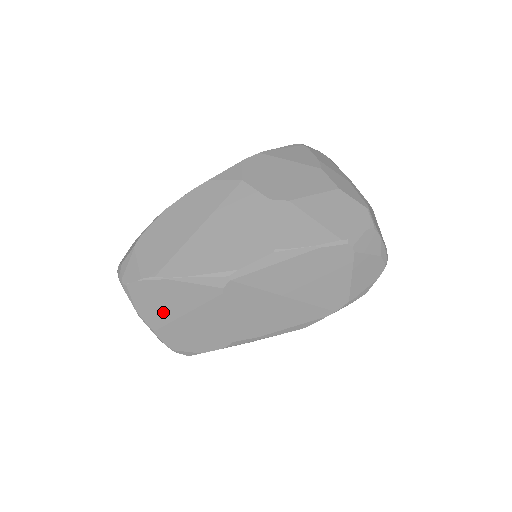
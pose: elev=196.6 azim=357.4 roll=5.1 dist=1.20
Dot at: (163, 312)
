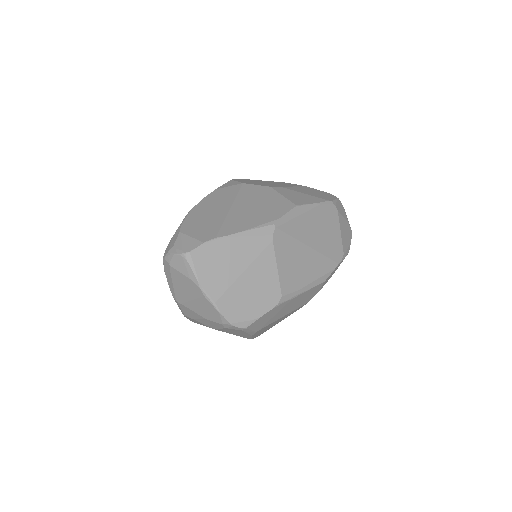
Dot at: (223, 276)
